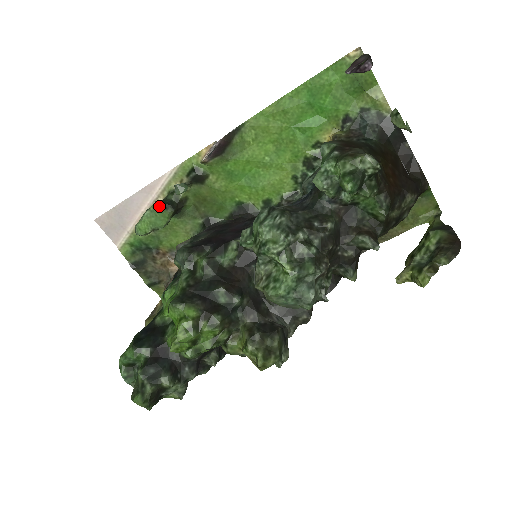
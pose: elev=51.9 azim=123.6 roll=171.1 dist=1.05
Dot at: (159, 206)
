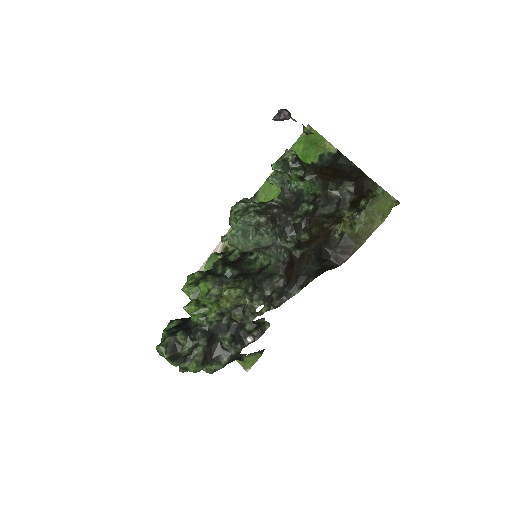
Dot at: (213, 254)
